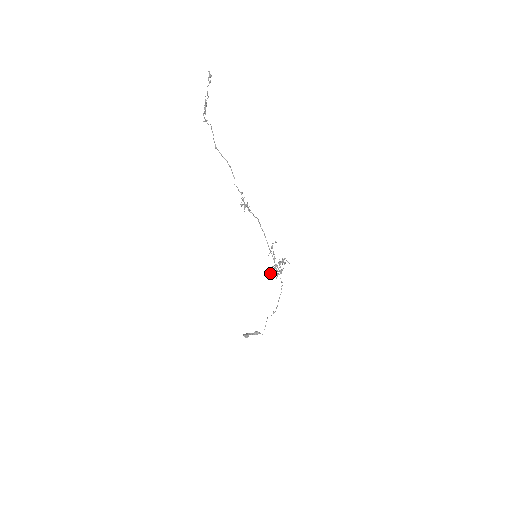
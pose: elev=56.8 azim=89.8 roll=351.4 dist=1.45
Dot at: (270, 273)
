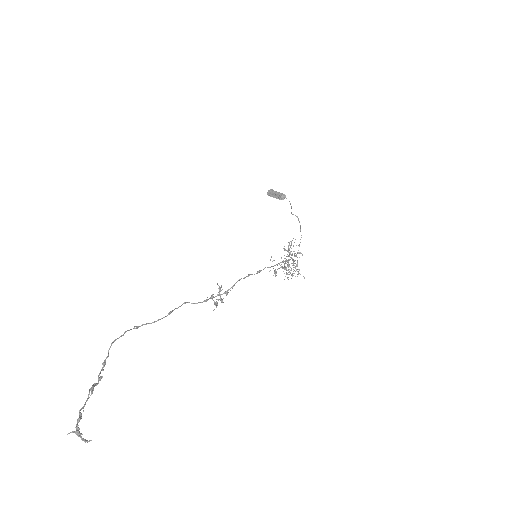
Dot at: (284, 264)
